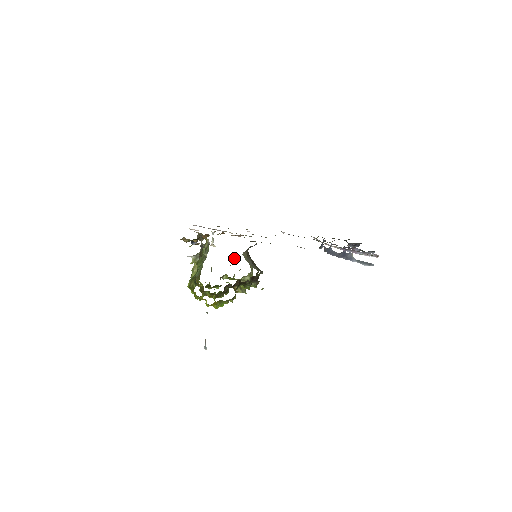
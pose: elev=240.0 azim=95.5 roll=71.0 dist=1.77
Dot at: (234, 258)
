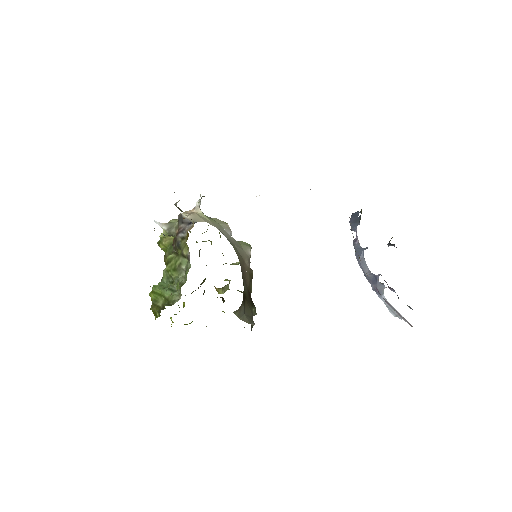
Dot at: occluded
